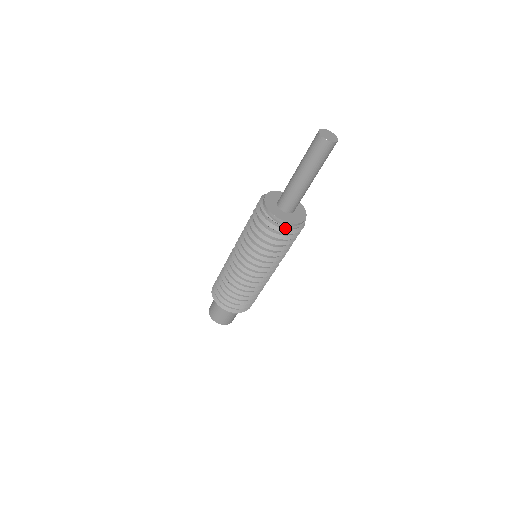
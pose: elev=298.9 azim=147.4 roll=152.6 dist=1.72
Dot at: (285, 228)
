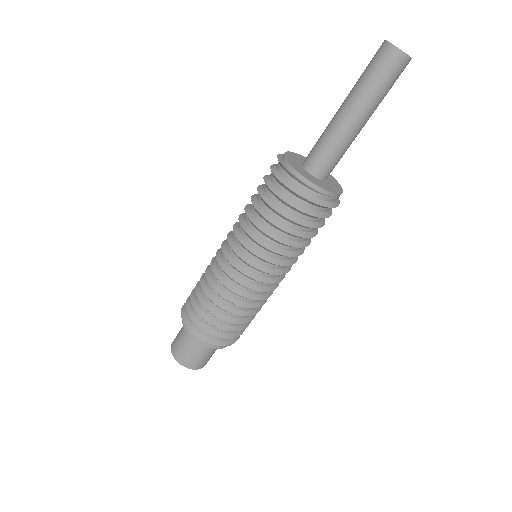
Dot at: (282, 173)
